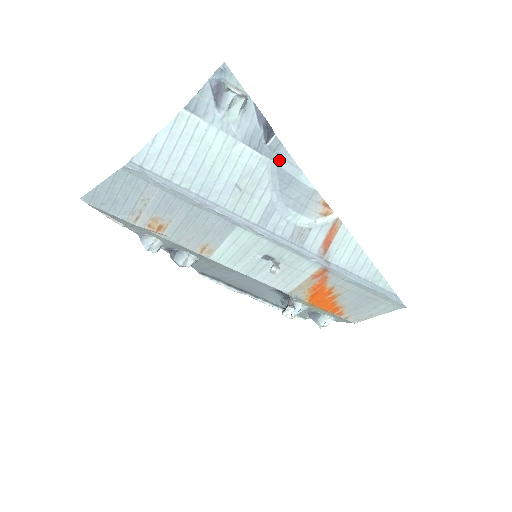
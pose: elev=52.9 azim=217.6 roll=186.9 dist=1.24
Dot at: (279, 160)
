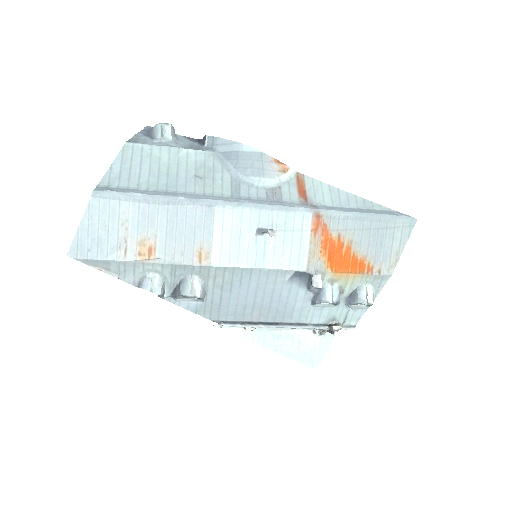
Dot at: (220, 148)
